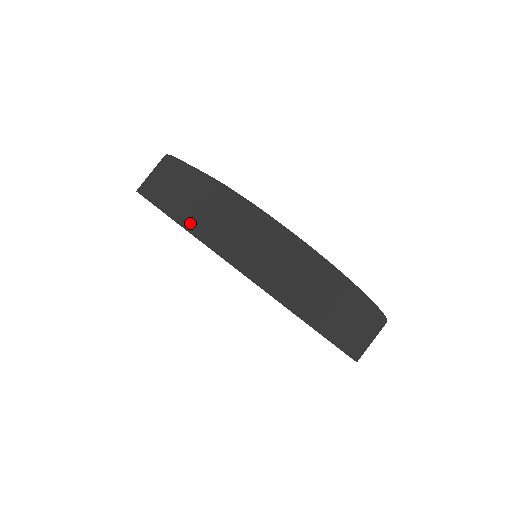
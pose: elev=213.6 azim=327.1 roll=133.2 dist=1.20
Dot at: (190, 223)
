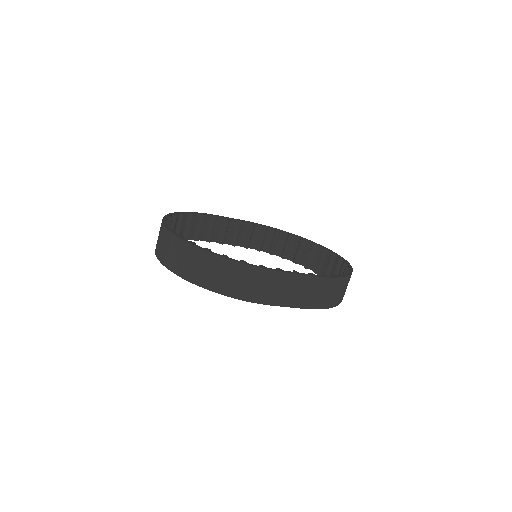
Dot at: (317, 305)
